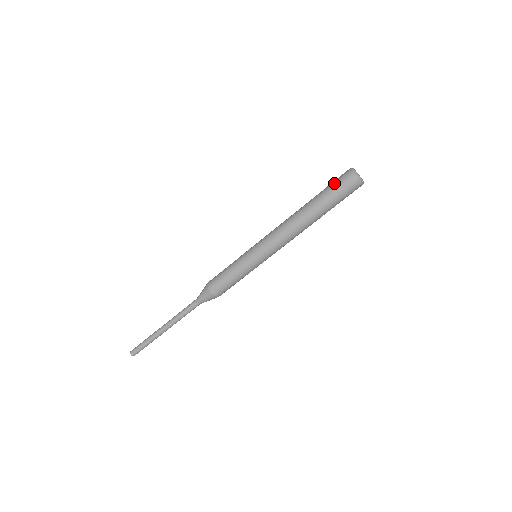
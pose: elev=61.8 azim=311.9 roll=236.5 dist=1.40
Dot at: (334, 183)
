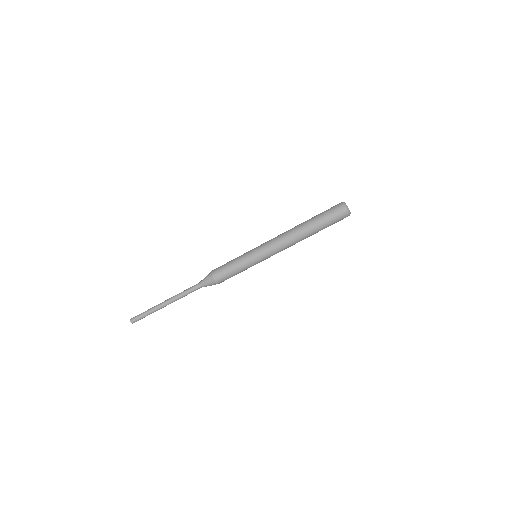
Dot at: (328, 209)
